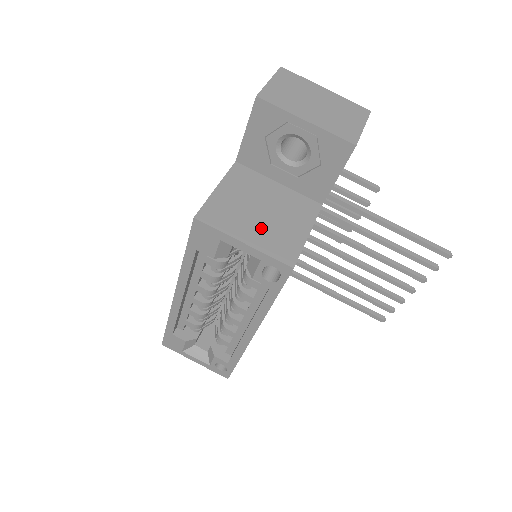
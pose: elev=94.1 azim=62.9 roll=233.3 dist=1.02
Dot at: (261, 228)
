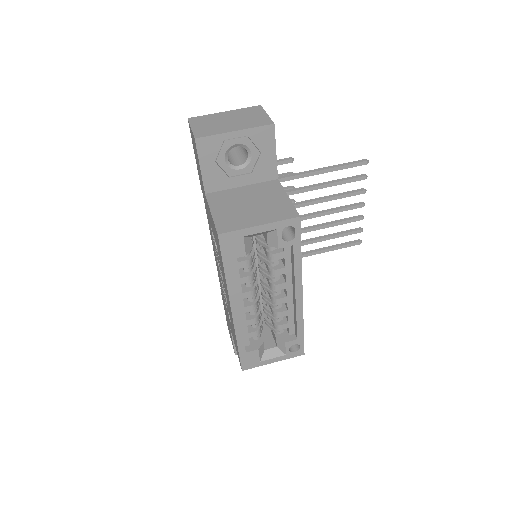
Dot at: (260, 212)
